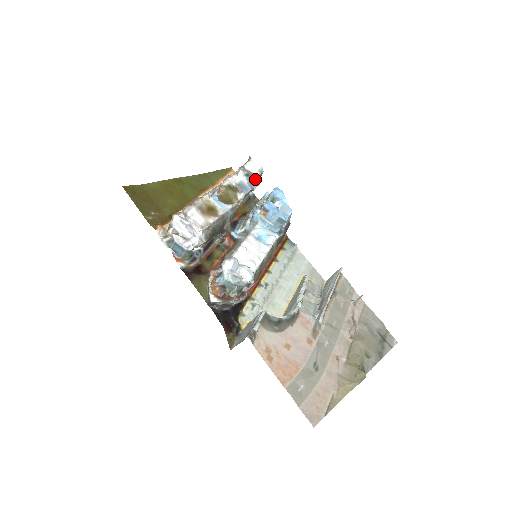
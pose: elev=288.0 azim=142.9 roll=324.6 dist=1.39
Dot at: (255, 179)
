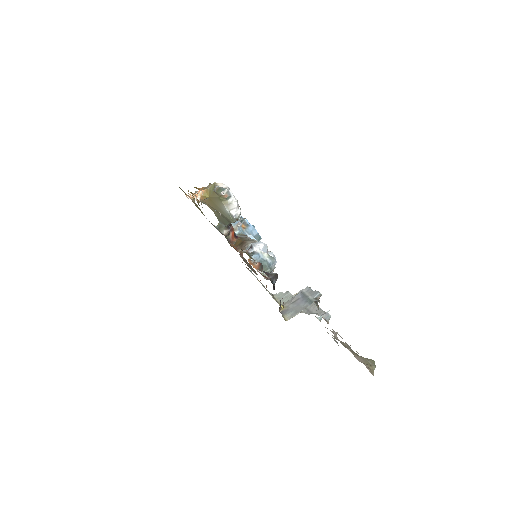
Dot at: occluded
